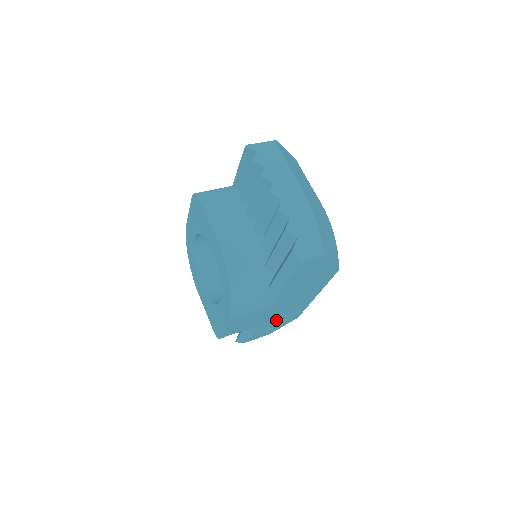
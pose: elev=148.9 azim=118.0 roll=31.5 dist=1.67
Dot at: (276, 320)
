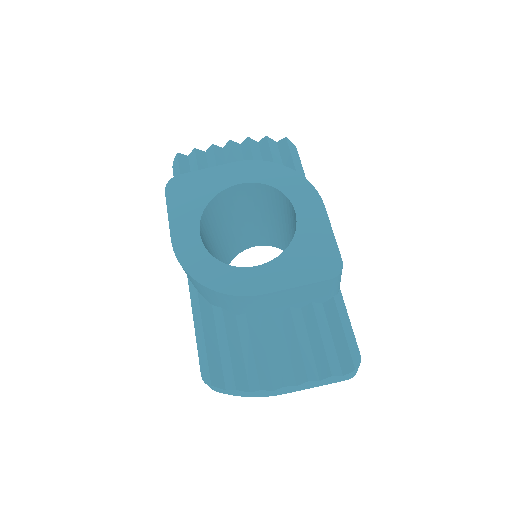
Dot at: occluded
